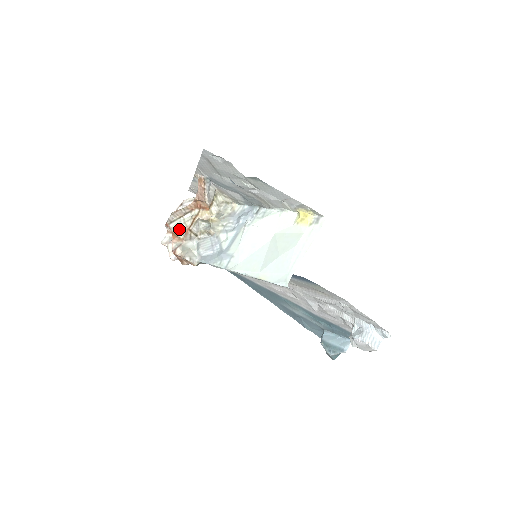
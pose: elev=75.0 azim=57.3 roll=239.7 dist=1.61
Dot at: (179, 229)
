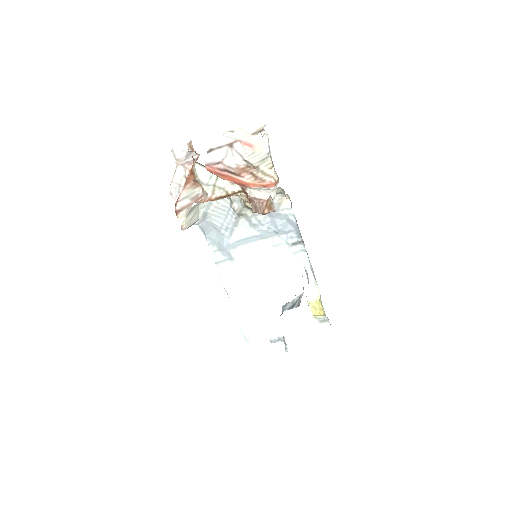
Dot at: (202, 186)
